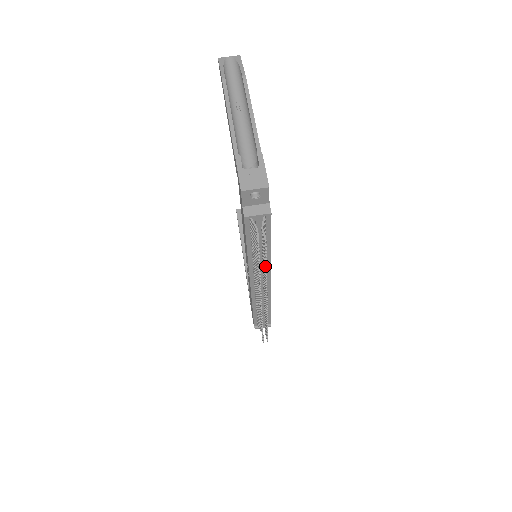
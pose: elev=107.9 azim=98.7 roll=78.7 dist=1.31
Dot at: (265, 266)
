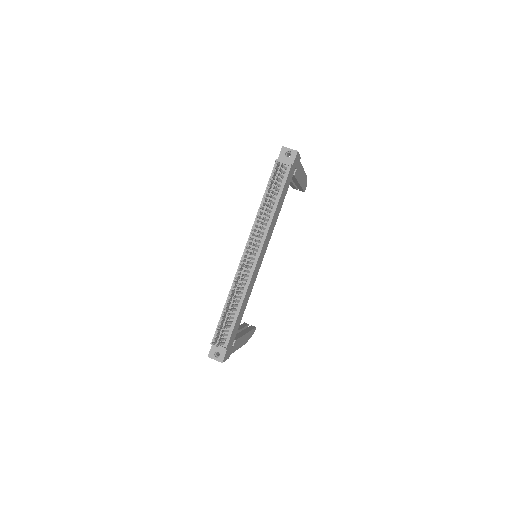
Dot at: (270, 194)
